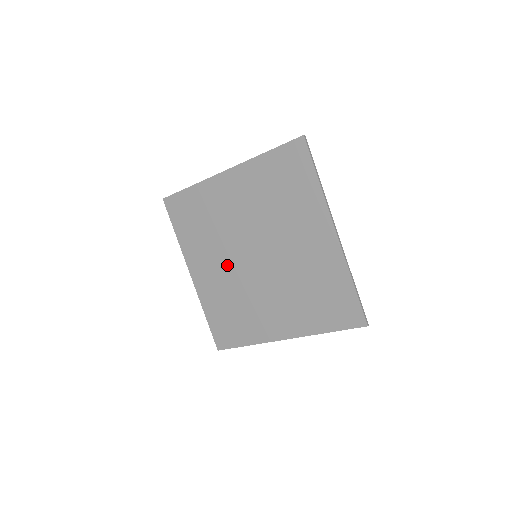
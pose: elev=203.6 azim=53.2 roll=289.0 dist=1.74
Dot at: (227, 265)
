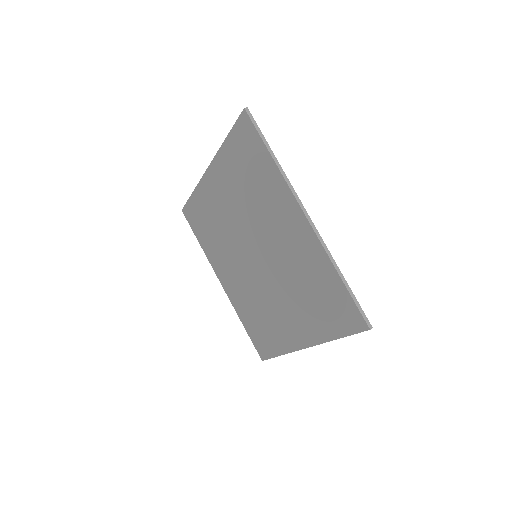
Dot at: (239, 269)
